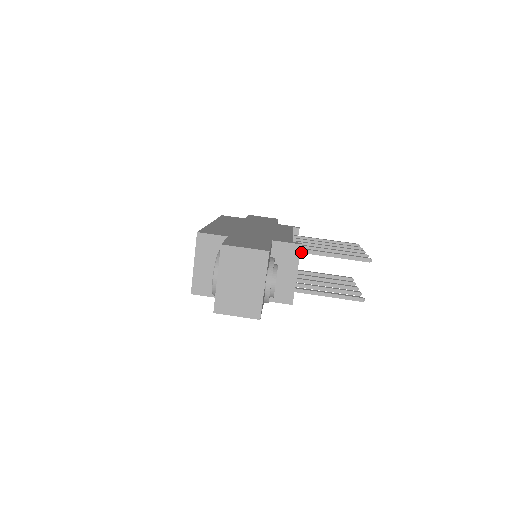
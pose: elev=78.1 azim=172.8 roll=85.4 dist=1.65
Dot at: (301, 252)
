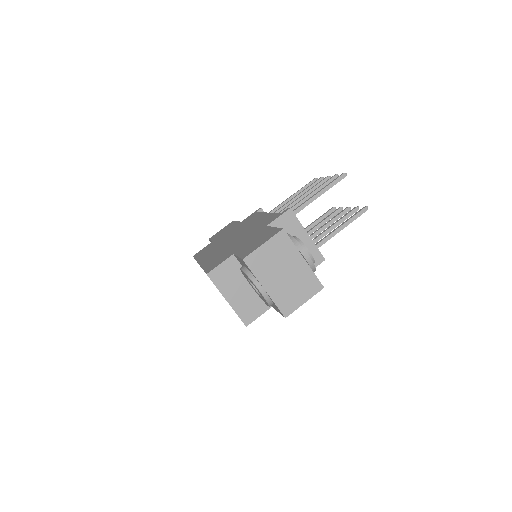
Dot at: occluded
